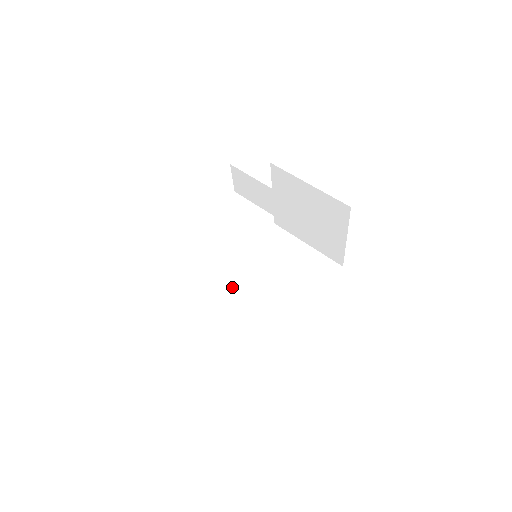
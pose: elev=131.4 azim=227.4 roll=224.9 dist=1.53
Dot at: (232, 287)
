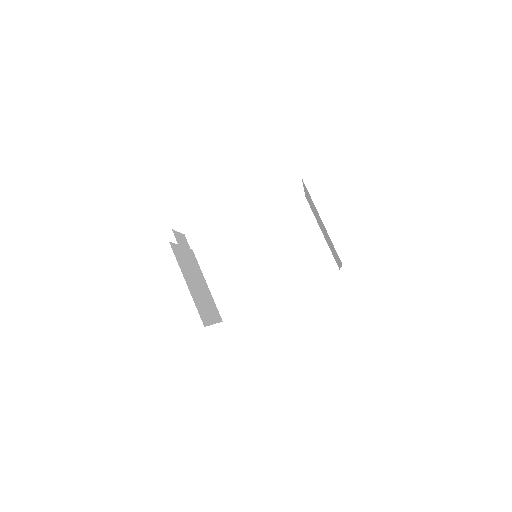
Dot at: (242, 248)
